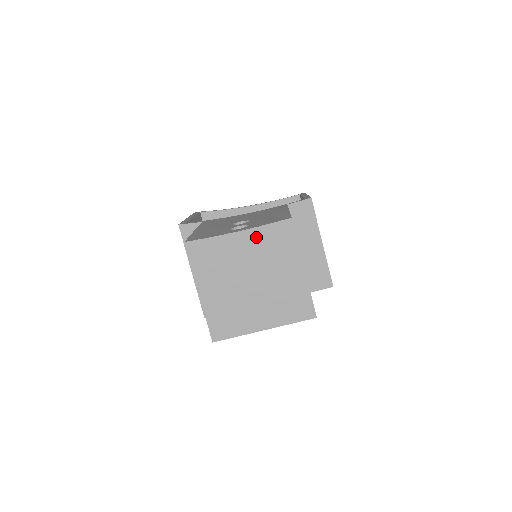
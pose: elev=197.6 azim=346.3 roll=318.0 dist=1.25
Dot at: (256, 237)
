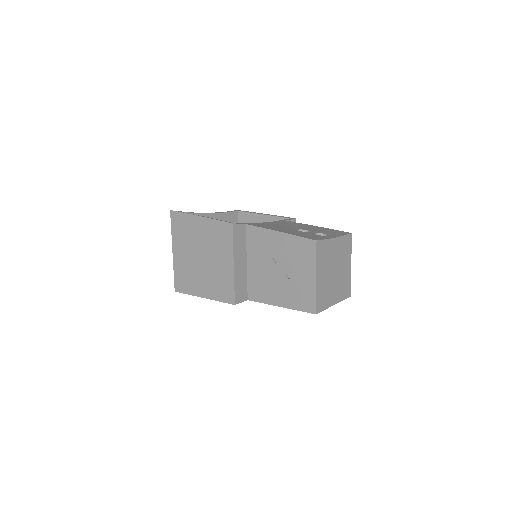
Dot at: (340, 243)
